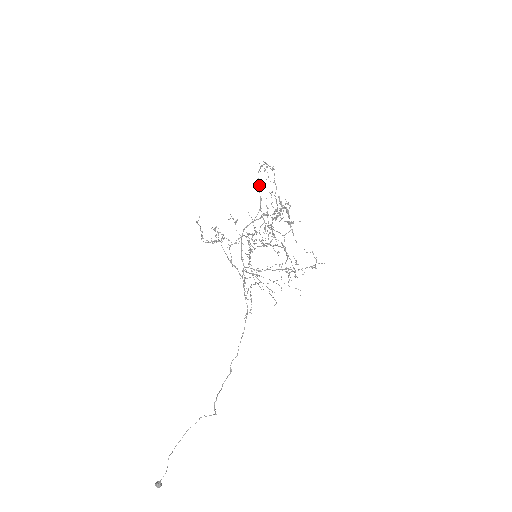
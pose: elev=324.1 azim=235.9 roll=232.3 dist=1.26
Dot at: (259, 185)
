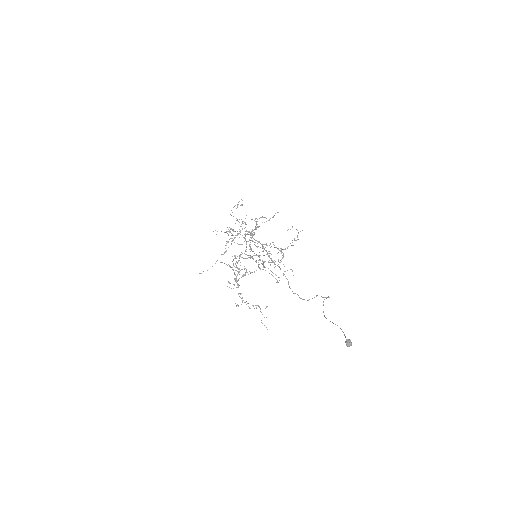
Dot at: (236, 218)
